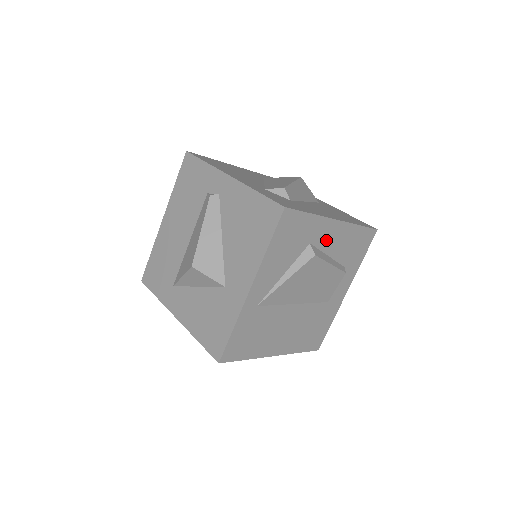
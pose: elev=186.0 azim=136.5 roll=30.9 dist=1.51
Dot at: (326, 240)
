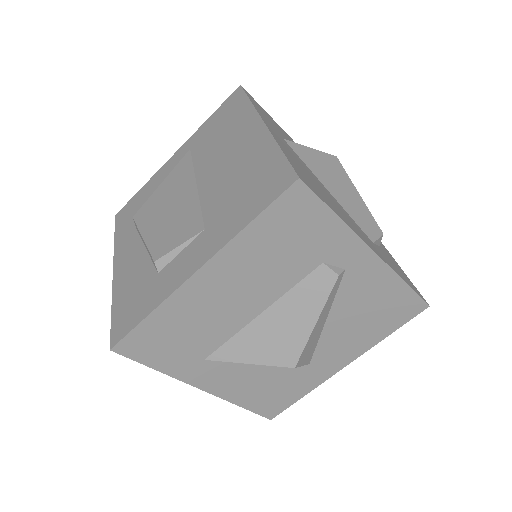
Dot at: occluded
